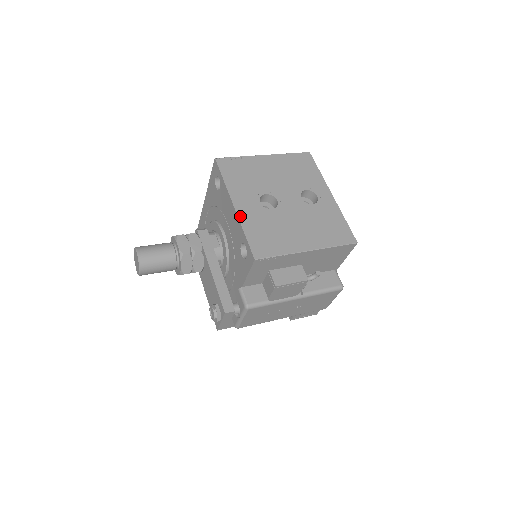
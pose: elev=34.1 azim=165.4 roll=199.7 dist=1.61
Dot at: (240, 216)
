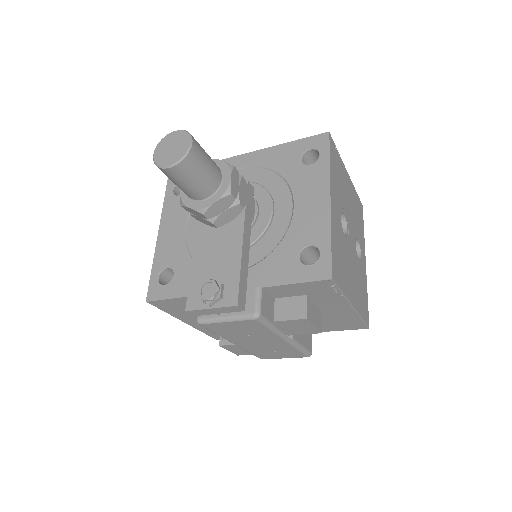
Dot at: (332, 216)
